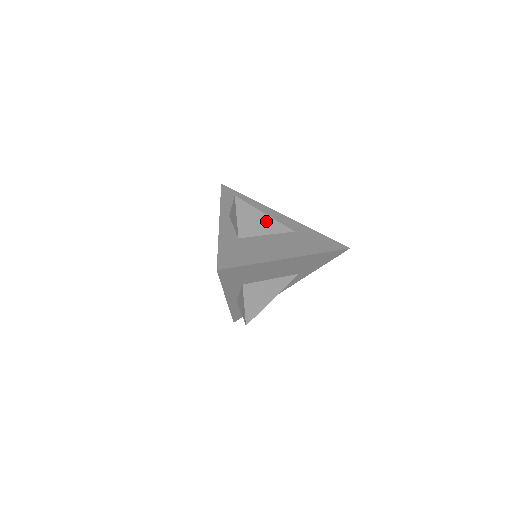
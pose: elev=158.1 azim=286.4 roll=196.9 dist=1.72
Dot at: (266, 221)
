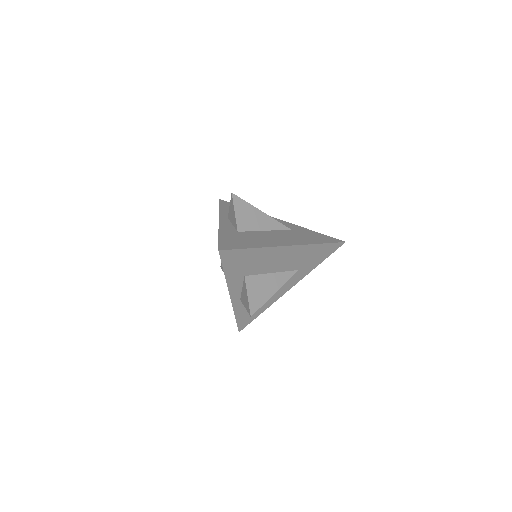
Dot at: (263, 218)
